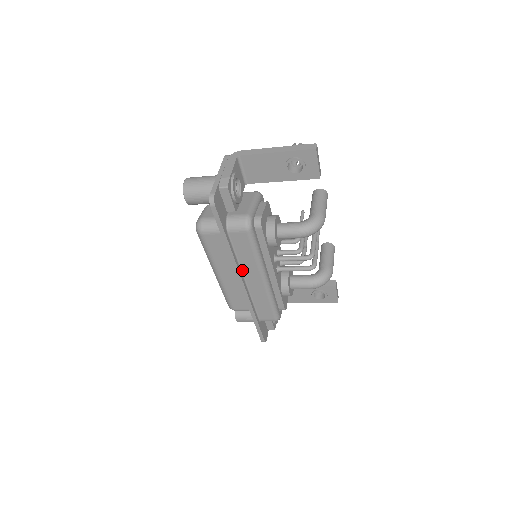
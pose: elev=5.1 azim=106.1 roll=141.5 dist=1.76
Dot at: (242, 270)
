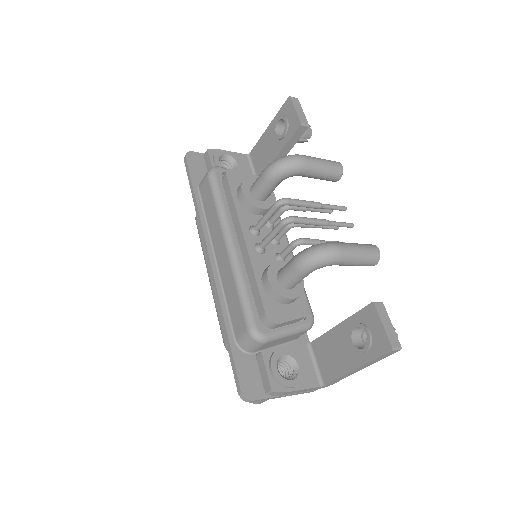
Dot at: (212, 240)
